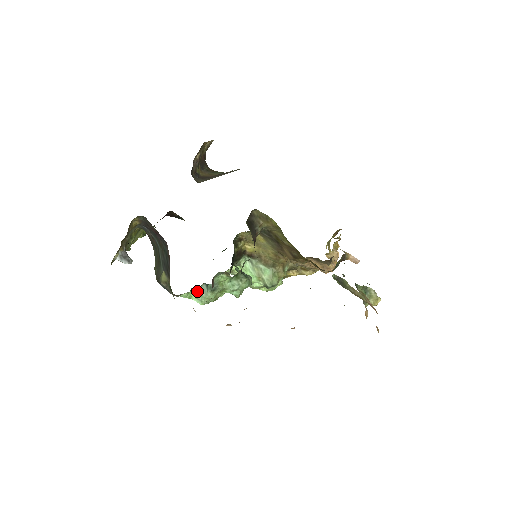
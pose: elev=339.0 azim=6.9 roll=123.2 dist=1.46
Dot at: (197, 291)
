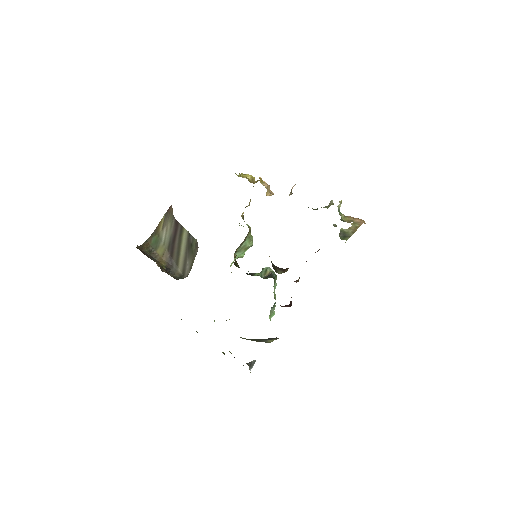
Dot at: (270, 314)
